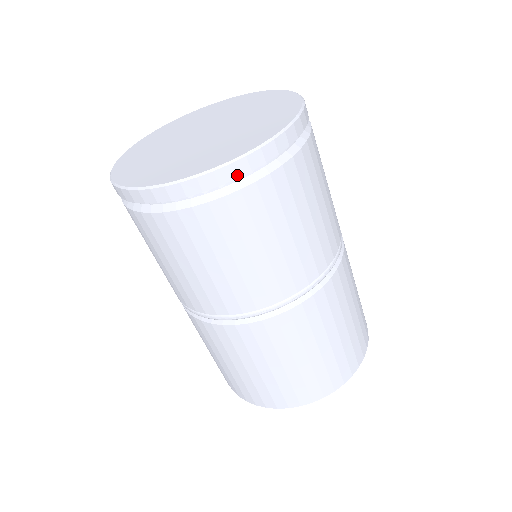
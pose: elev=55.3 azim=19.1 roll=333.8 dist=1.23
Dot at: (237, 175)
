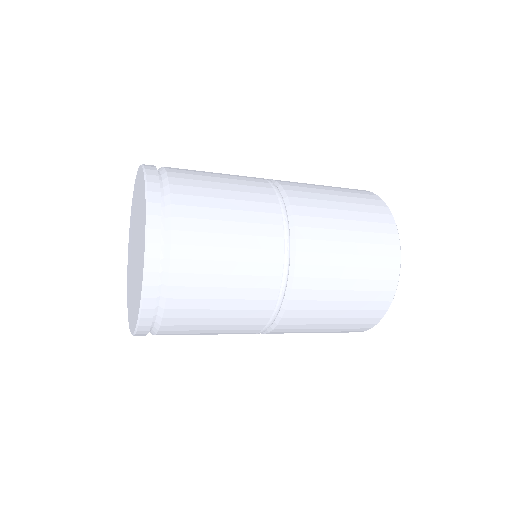
Dot at: (154, 296)
